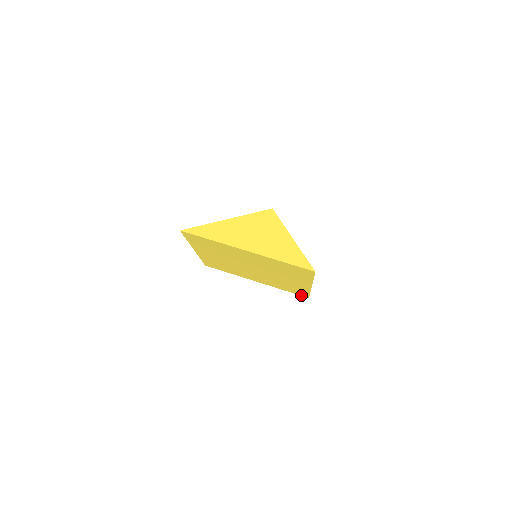
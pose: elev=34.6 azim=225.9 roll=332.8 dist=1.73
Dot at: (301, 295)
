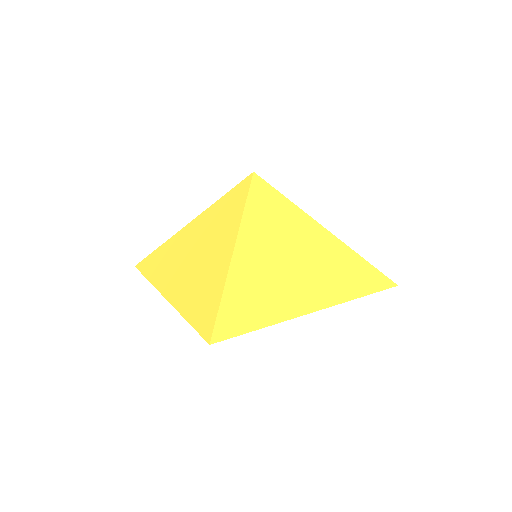
Dot at: occluded
